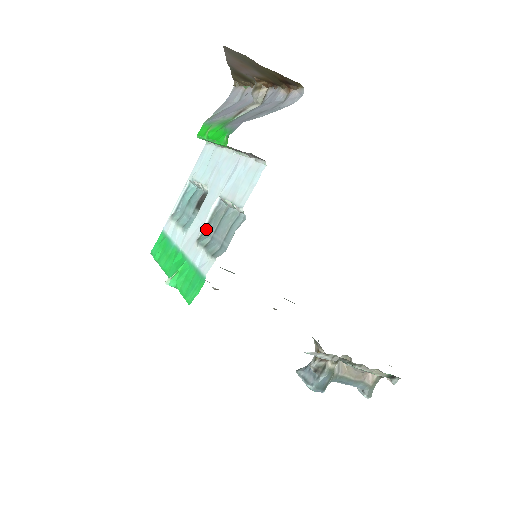
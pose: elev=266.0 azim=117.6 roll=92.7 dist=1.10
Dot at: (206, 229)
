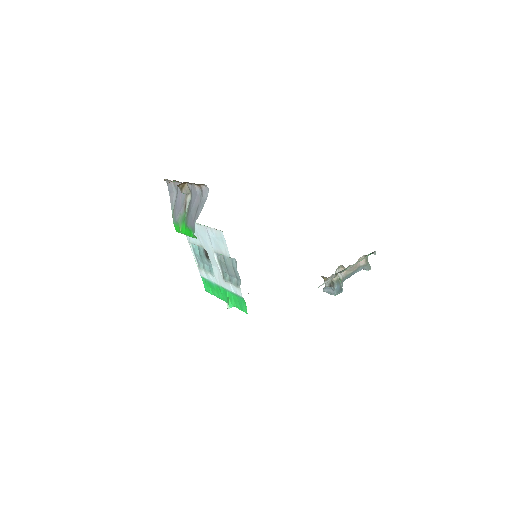
Dot at: (222, 271)
